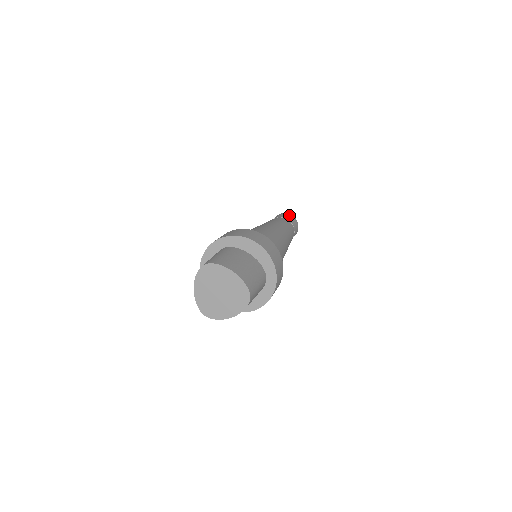
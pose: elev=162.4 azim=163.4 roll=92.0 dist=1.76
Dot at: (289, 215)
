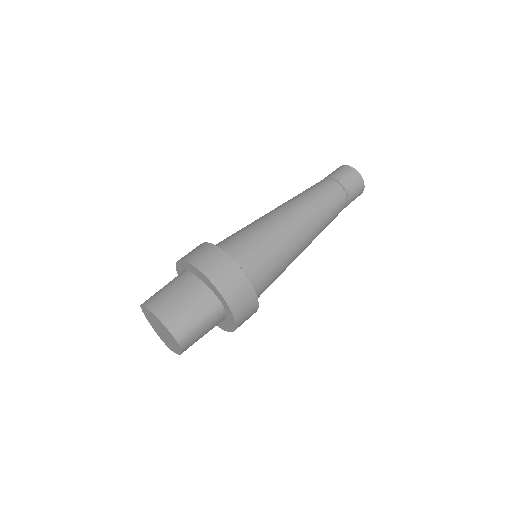
Dot at: (345, 169)
